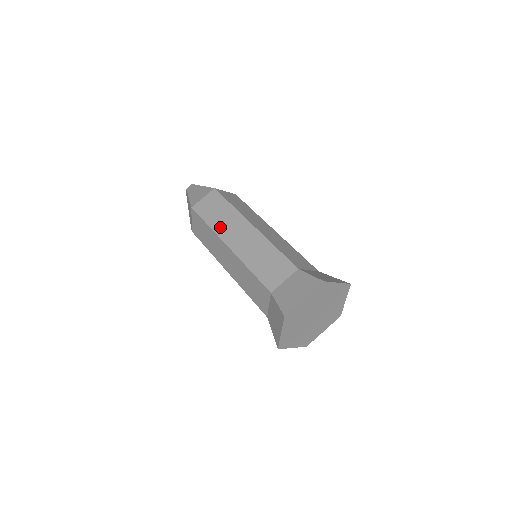
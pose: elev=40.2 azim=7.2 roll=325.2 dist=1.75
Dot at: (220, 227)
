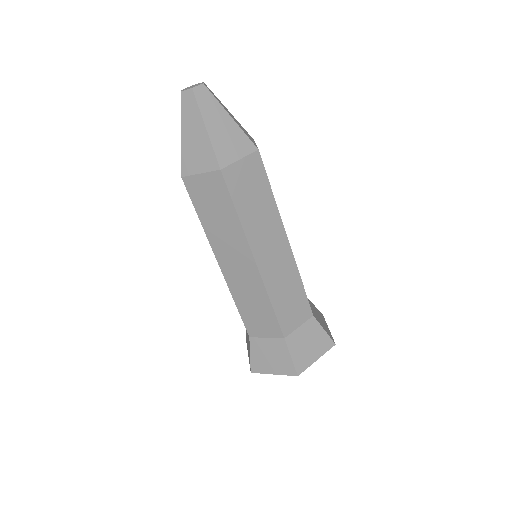
Dot at: (253, 228)
